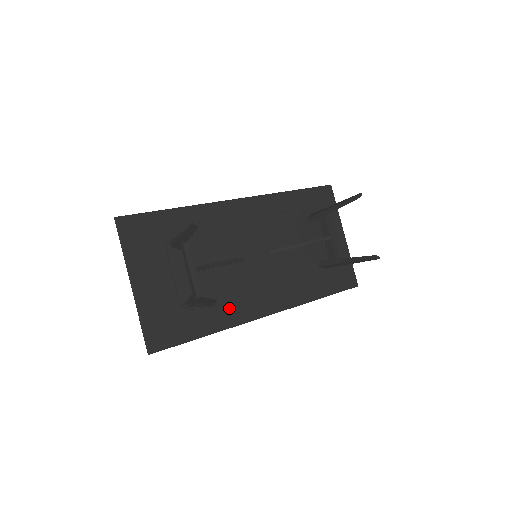
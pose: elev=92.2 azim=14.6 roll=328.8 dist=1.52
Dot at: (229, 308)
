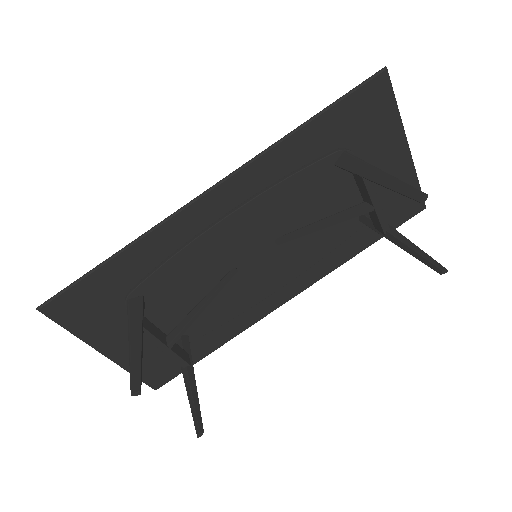
Dot at: (233, 319)
